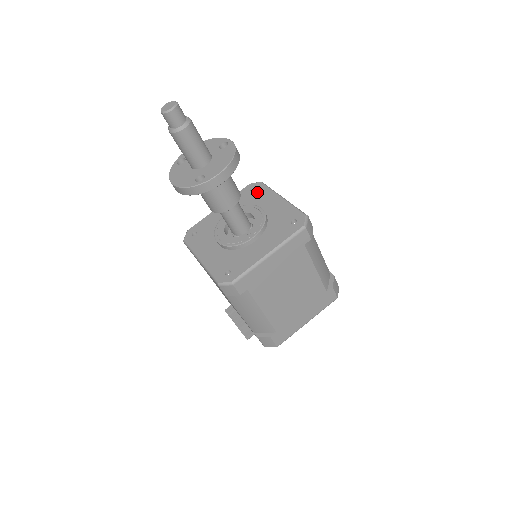
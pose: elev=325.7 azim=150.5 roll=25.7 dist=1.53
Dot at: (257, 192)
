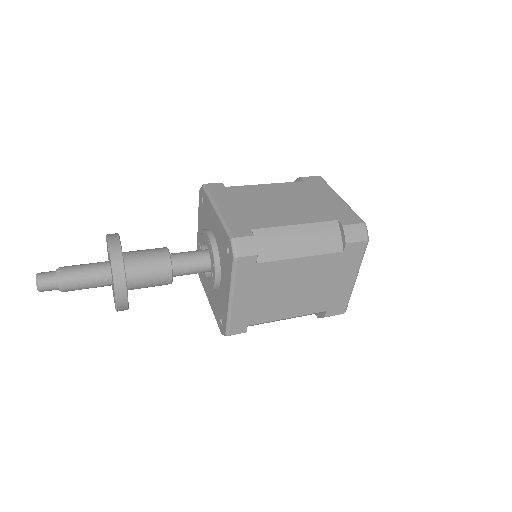
Dot at: (204, 204)
